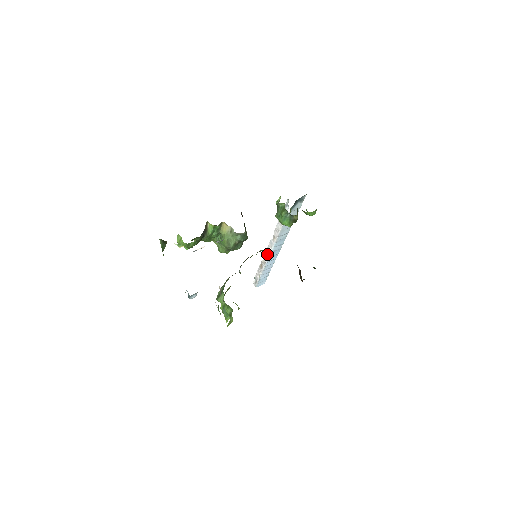
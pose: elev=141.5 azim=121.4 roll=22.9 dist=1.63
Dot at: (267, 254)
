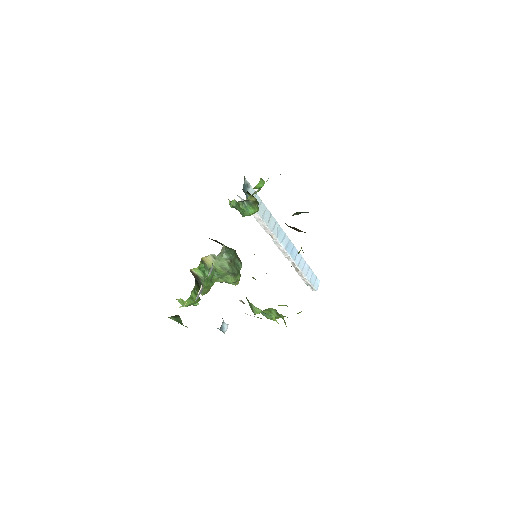
Dot at: (286, 255)
